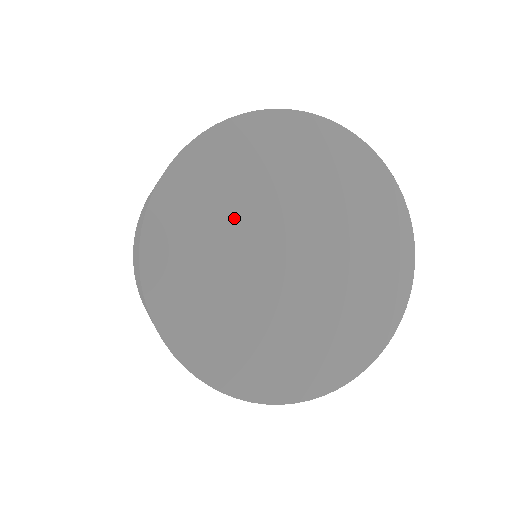
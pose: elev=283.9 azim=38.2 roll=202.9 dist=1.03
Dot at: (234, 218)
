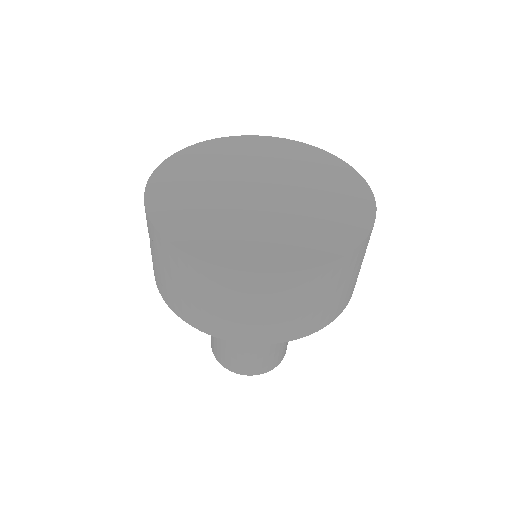
Dot at: (247, 163)
